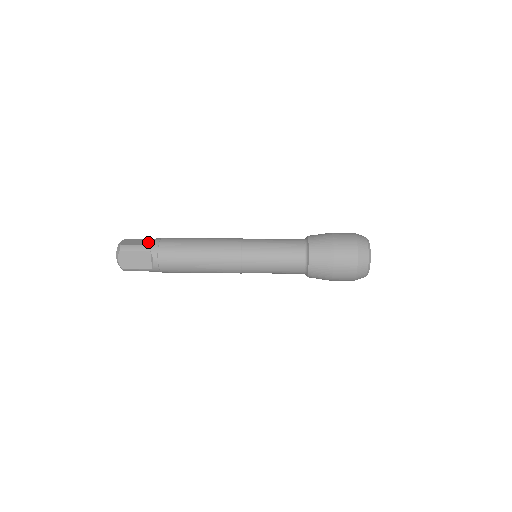
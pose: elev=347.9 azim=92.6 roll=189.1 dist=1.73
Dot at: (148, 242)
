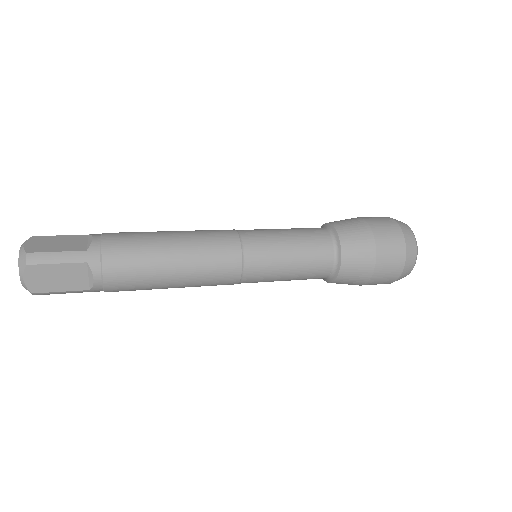
Dot at: (78, 244)
